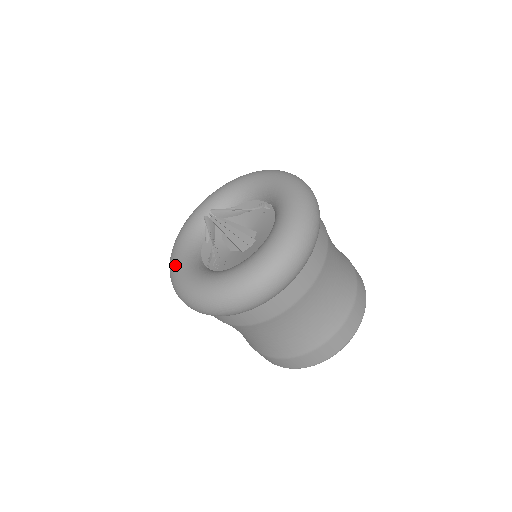
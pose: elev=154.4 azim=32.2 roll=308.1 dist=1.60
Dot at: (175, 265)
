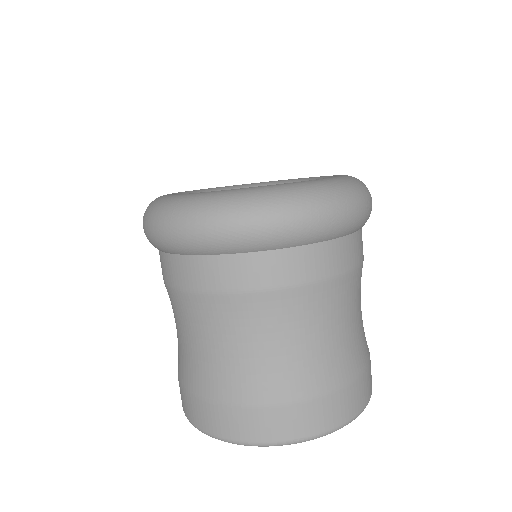
Dot at: (198, 193)
